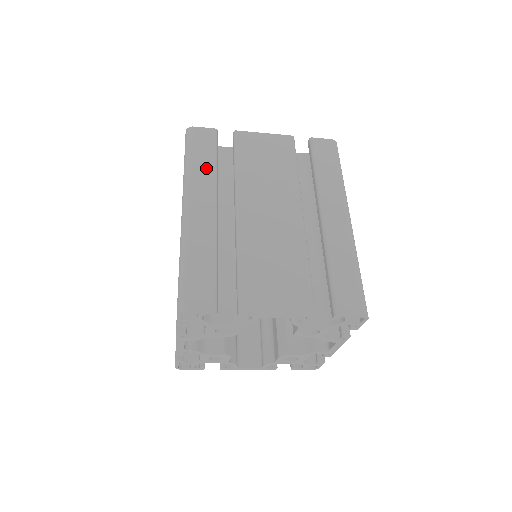
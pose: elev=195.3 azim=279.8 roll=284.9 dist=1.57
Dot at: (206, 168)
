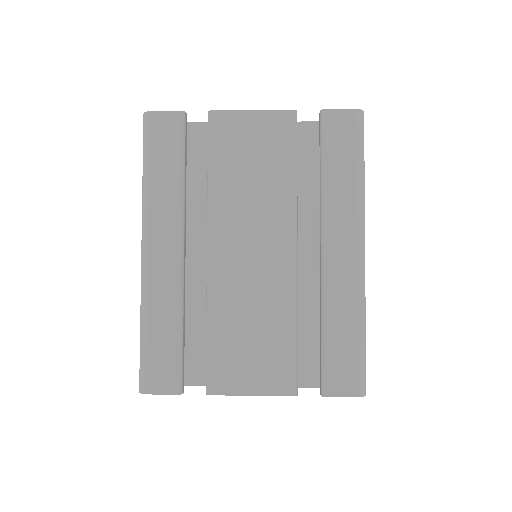
Dot at: (168, 184)
